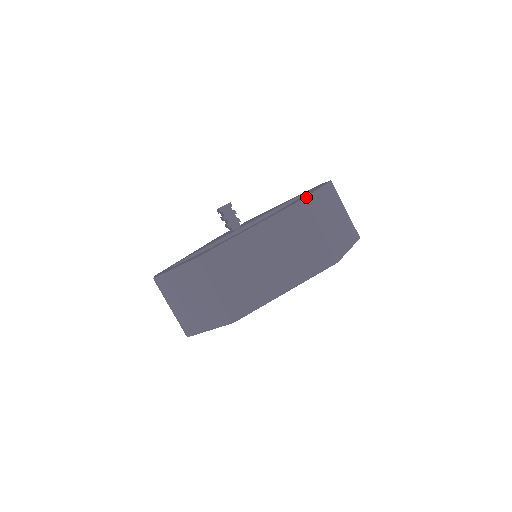
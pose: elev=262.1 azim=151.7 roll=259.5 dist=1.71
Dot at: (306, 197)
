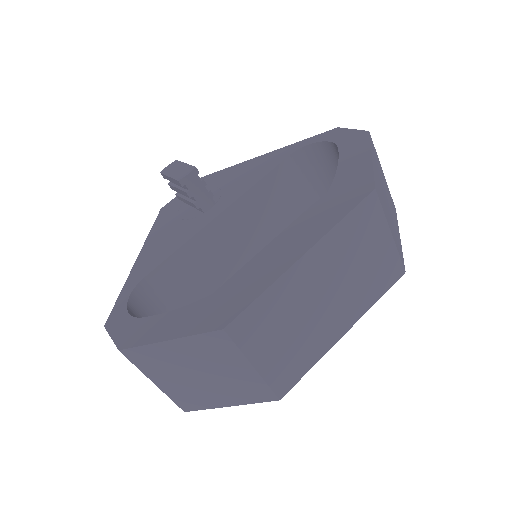
Dot at: (375, 185)
